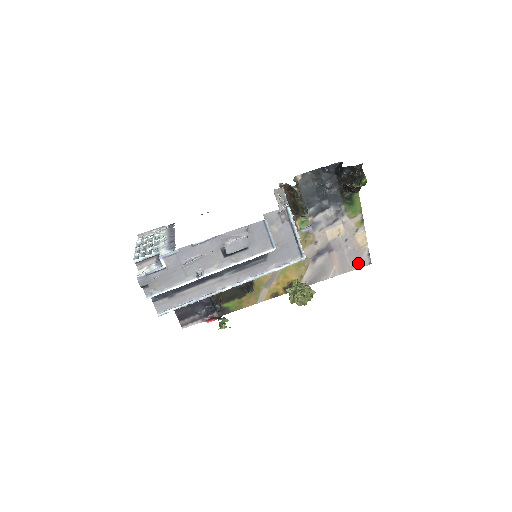
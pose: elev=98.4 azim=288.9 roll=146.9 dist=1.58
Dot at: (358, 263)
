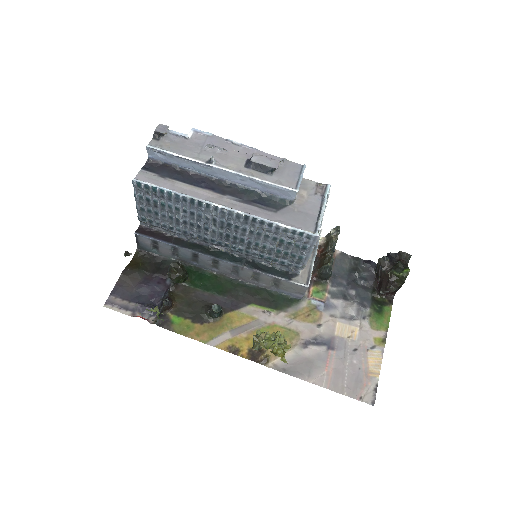
Dot at: (357, 391)
